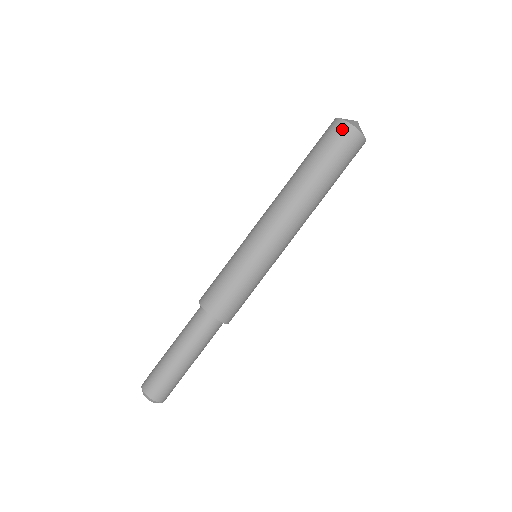
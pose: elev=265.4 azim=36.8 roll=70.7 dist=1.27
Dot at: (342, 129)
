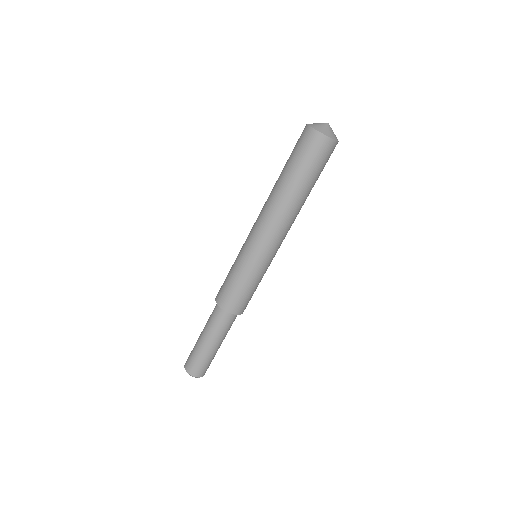
Dot at: (306, 134)
